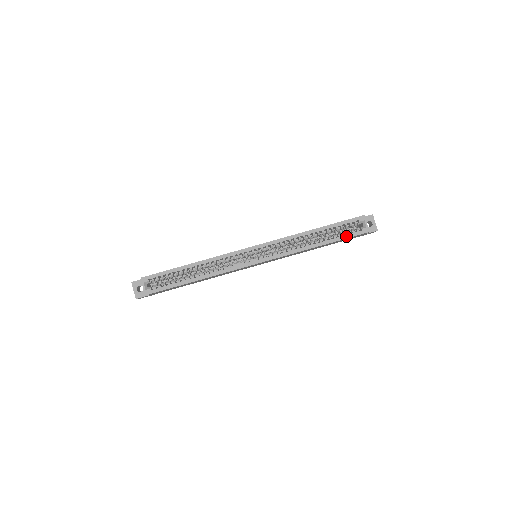
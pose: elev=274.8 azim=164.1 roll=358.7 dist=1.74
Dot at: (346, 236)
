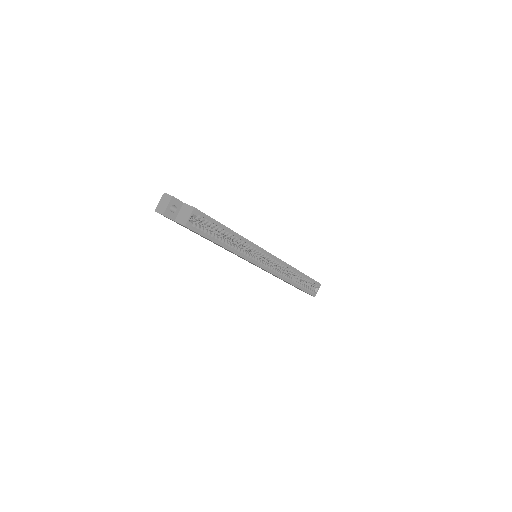
Dot at: (306, 290)
